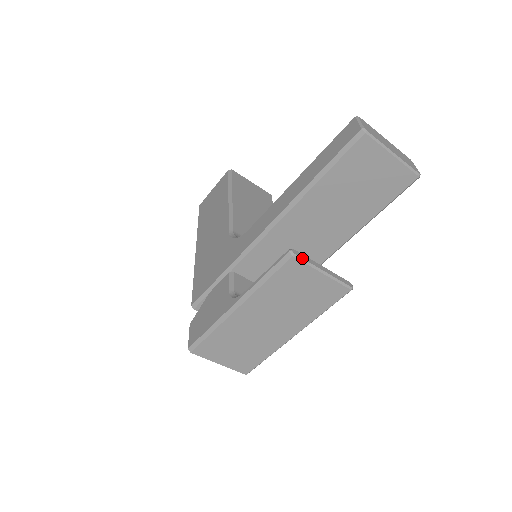
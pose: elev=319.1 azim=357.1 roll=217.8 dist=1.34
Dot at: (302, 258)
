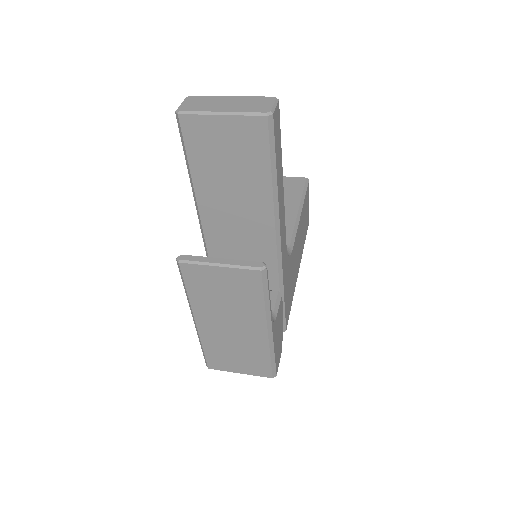
Dot at: (189, 260)
